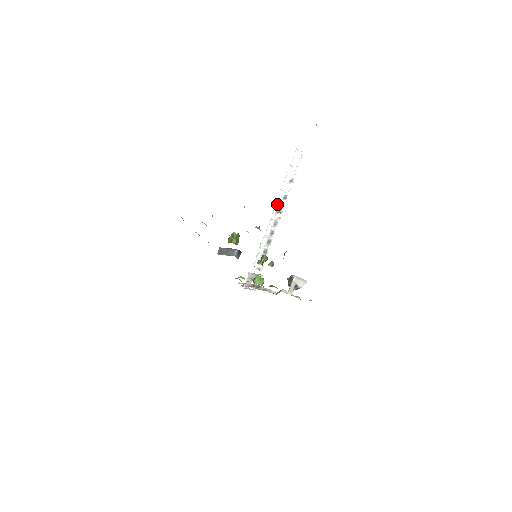
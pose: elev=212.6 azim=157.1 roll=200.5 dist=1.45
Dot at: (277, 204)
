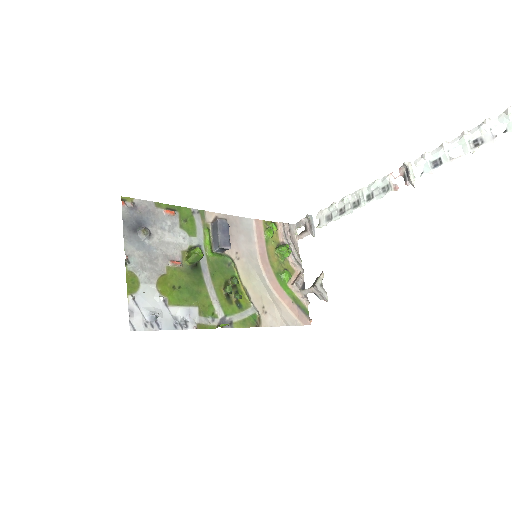
Dot at: (417, 161)
